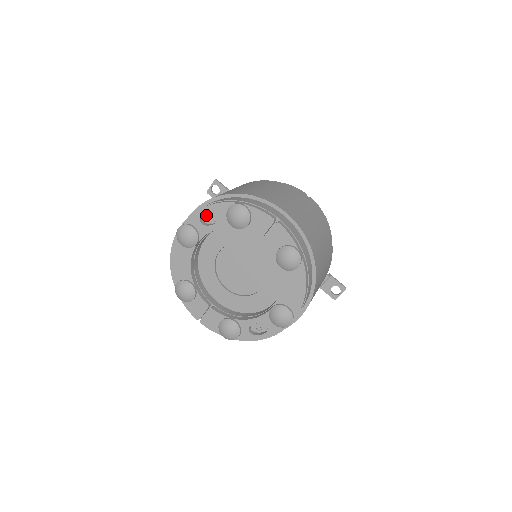
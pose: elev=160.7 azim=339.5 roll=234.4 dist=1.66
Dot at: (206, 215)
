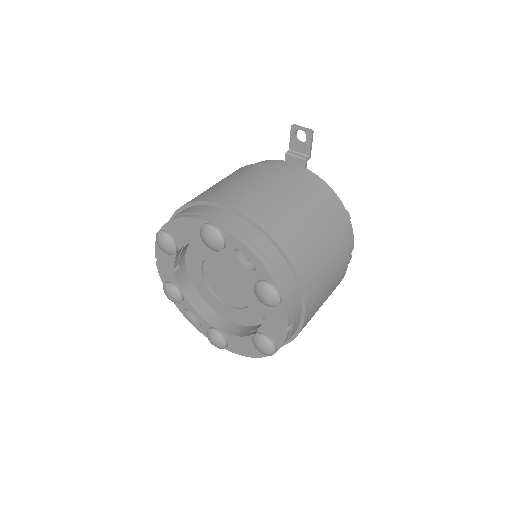
Dot at: occluded
